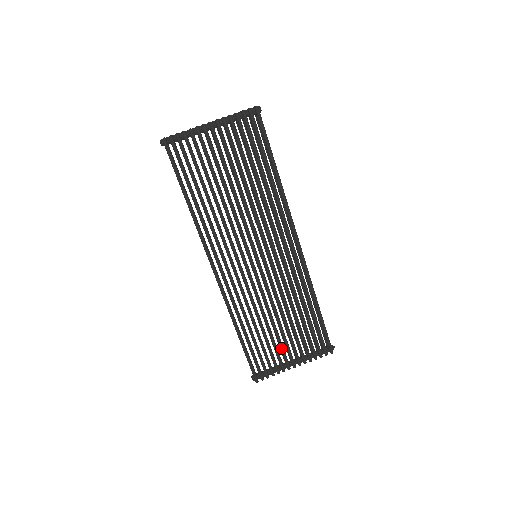
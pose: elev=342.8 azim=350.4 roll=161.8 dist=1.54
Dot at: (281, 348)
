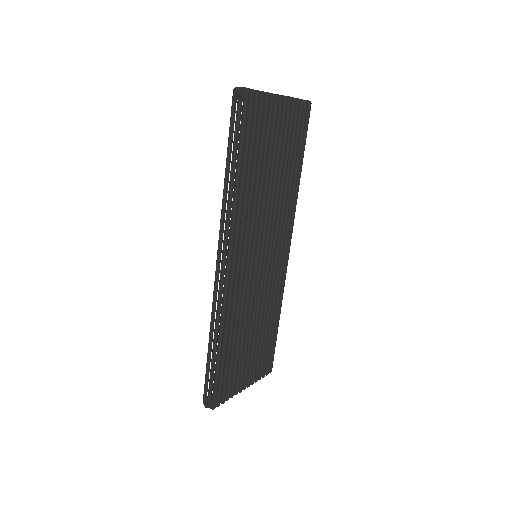
Dot at: (244, 366)
